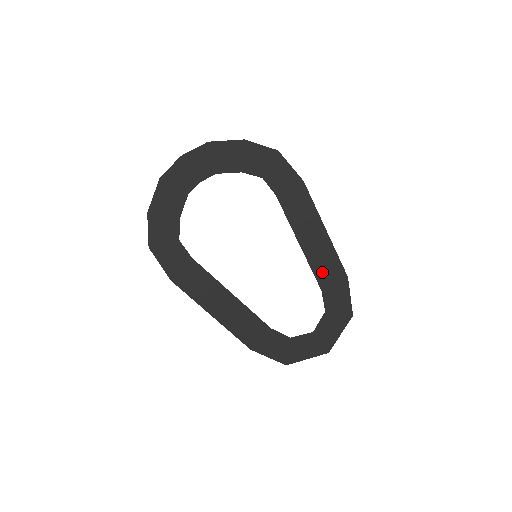
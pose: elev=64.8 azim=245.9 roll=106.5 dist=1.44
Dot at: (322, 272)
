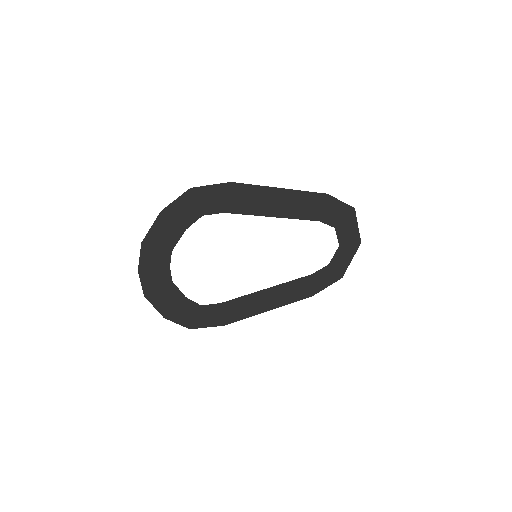
Dot at: (307, 212)
